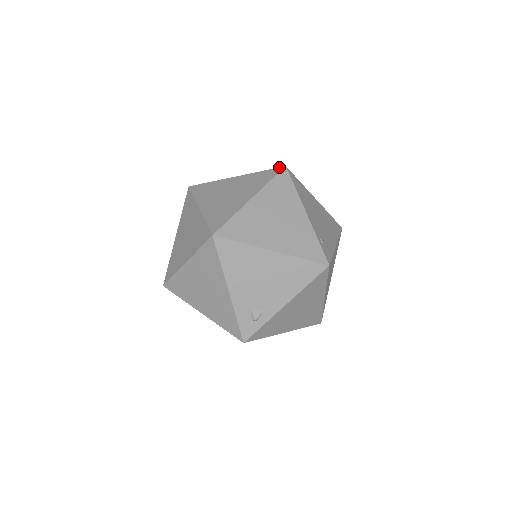
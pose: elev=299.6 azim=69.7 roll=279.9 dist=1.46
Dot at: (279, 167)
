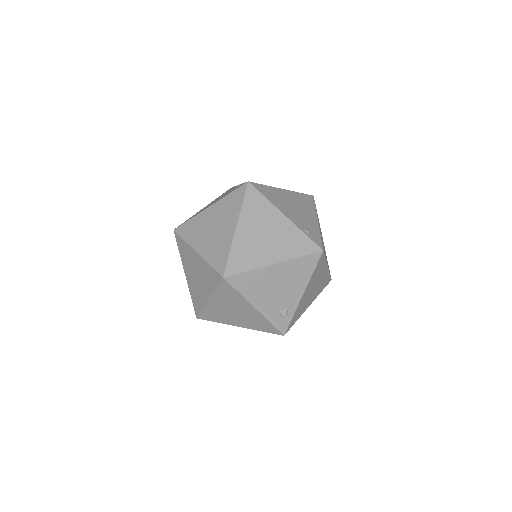
Dot at: (243, 184)
